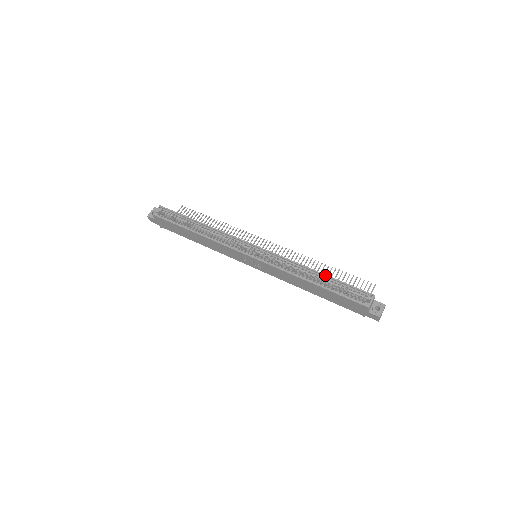
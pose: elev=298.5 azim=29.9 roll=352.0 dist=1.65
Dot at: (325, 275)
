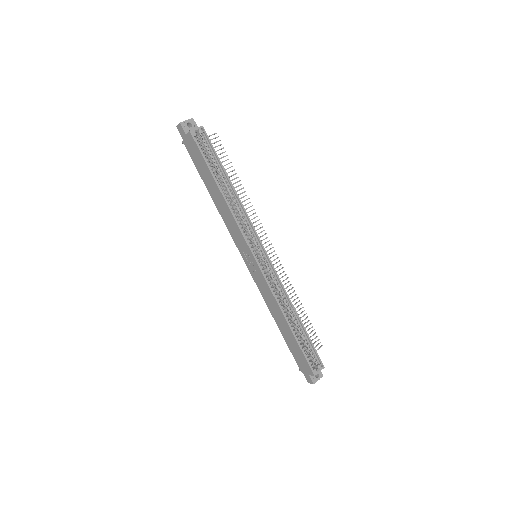
Dot at: (302, 324)
